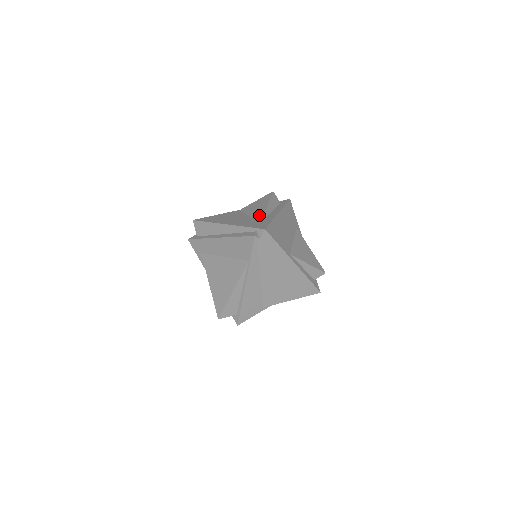
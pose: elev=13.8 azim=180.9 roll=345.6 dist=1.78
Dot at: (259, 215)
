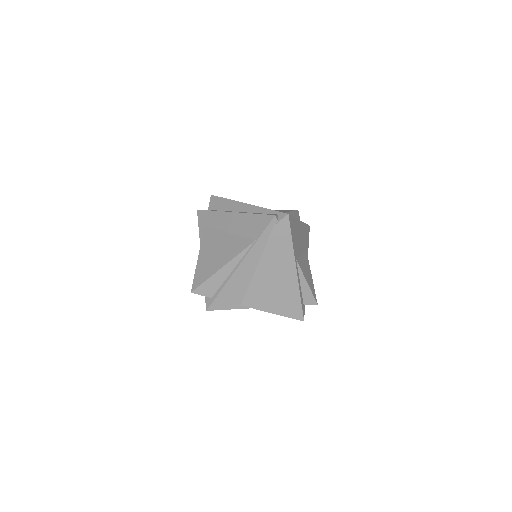
Dot at: occluded
